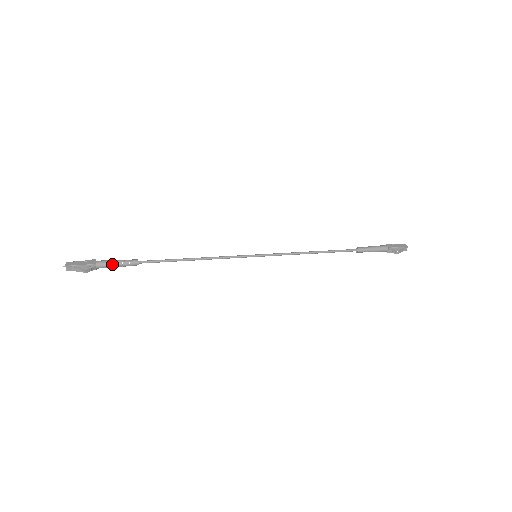
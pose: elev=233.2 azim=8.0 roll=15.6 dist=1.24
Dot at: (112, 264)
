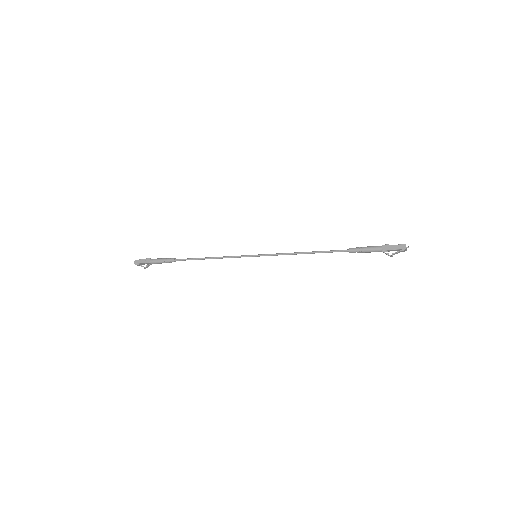
Dot at: (159, 263)
